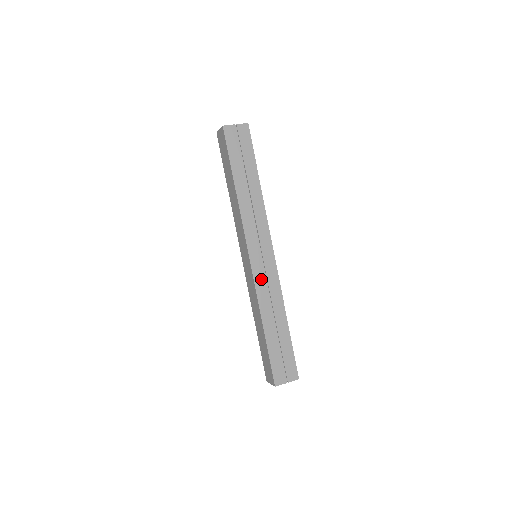
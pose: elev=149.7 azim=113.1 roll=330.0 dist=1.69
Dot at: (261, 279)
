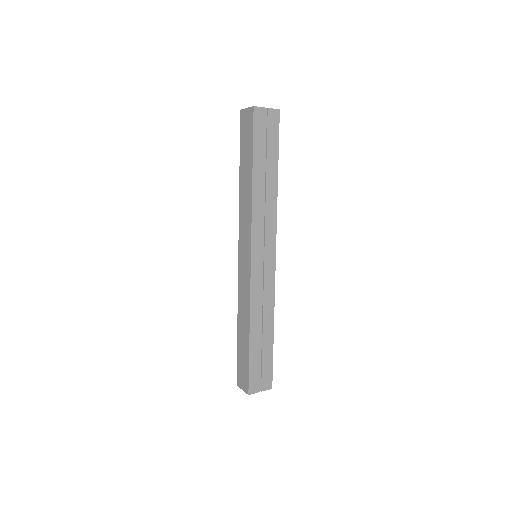
Dot at: (258, 282)
